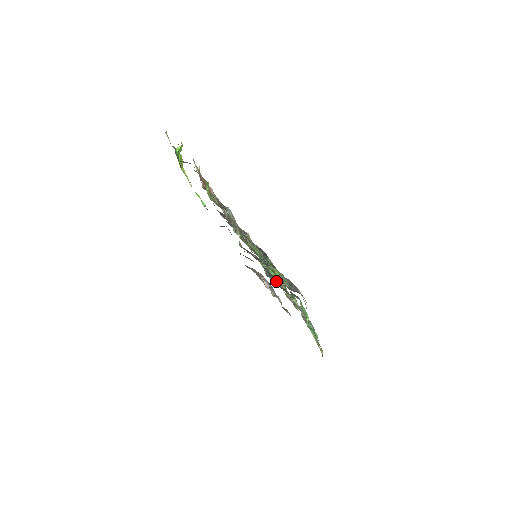
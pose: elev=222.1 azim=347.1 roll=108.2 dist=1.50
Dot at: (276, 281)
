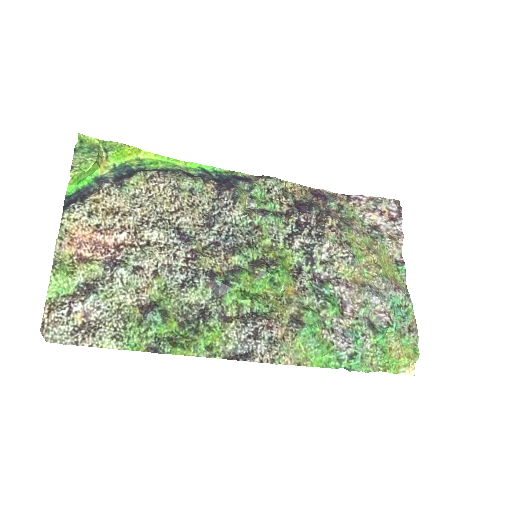
Dot at: (317, 269)
